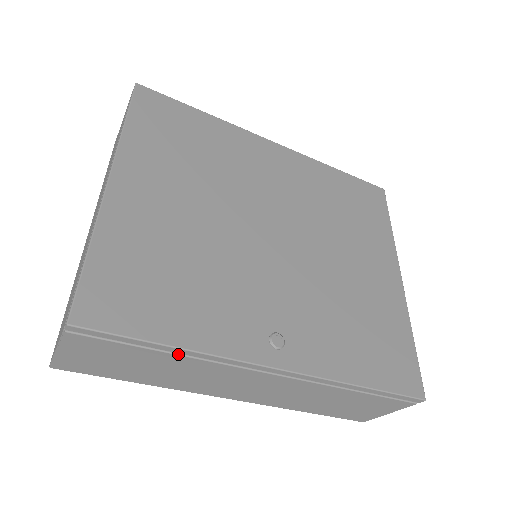
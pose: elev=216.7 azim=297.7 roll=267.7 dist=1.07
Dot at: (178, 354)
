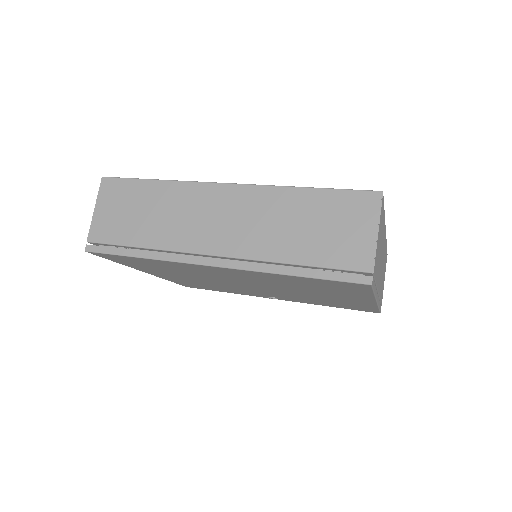
Dot at: occluded
